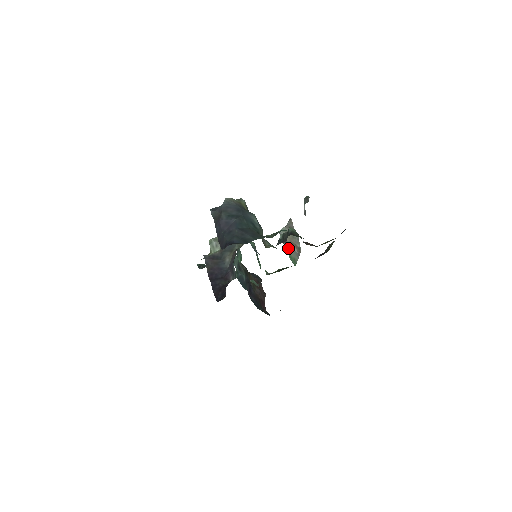
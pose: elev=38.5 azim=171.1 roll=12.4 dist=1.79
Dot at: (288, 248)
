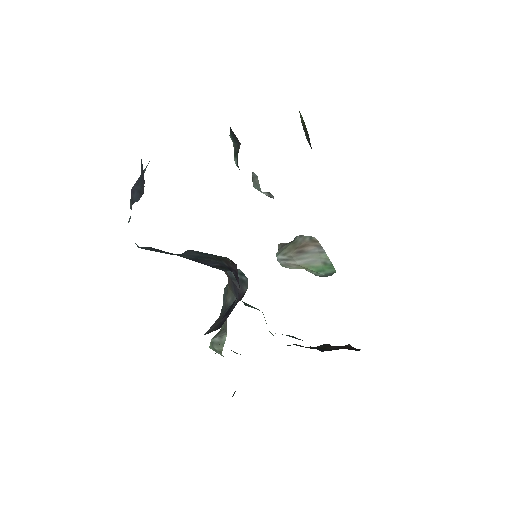
Dot at: (304, 261)
